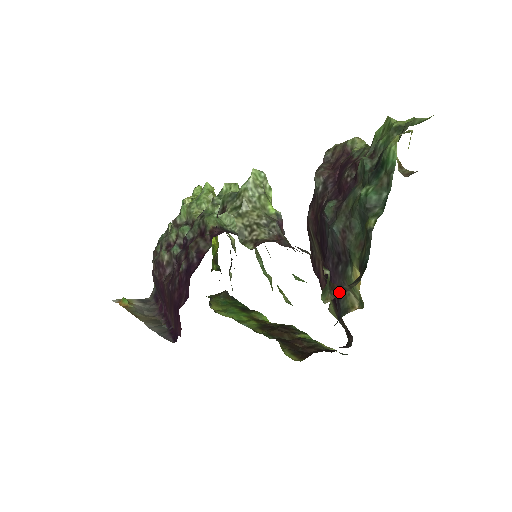
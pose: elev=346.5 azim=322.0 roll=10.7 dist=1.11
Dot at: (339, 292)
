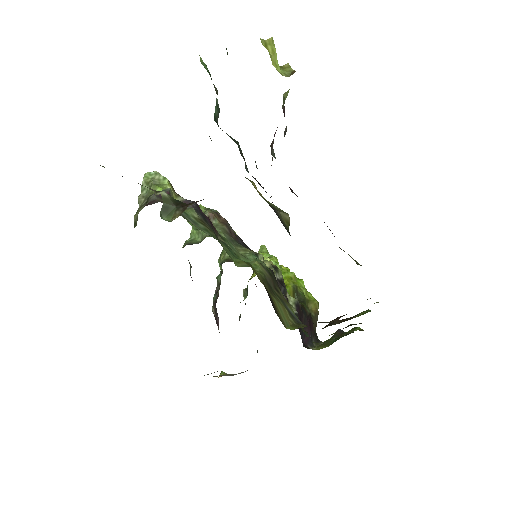
Dot at: occluded
